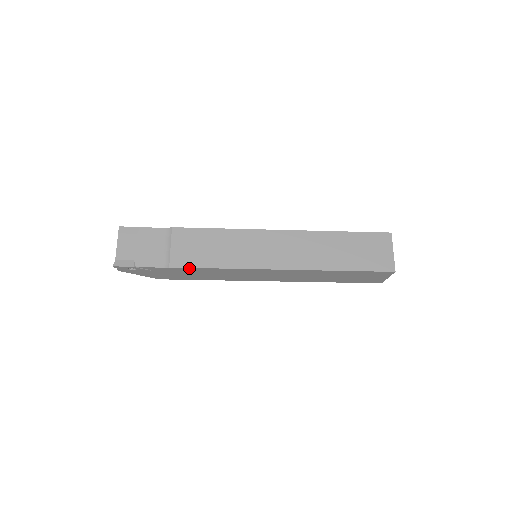
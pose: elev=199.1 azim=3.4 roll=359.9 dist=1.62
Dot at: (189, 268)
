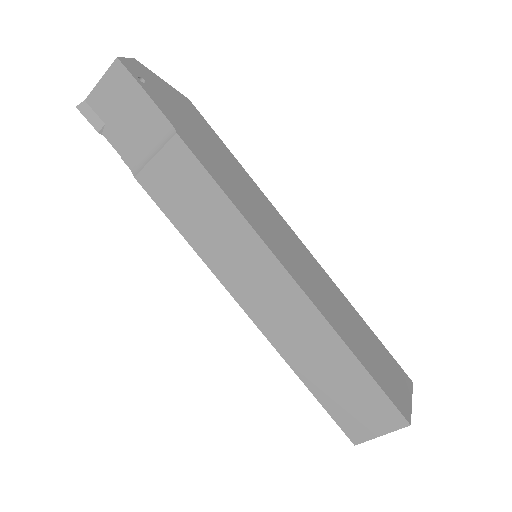
Dot at: (156, 200)
